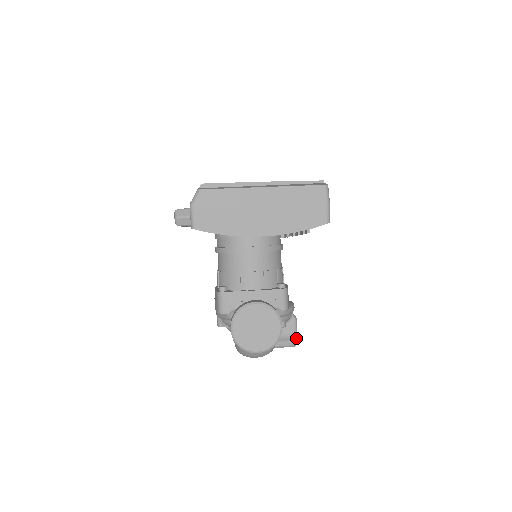
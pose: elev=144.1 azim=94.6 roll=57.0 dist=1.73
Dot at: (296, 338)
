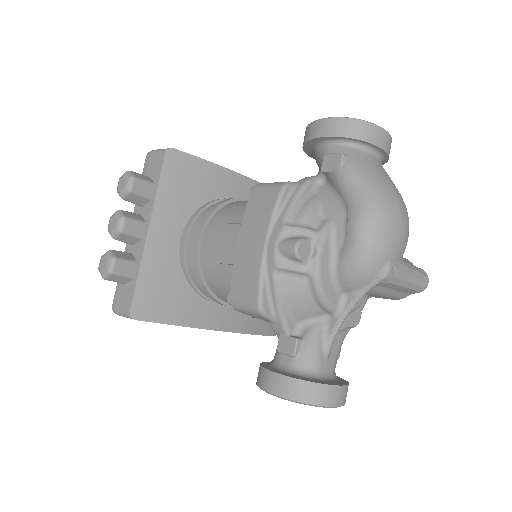
Dot at: occluded
